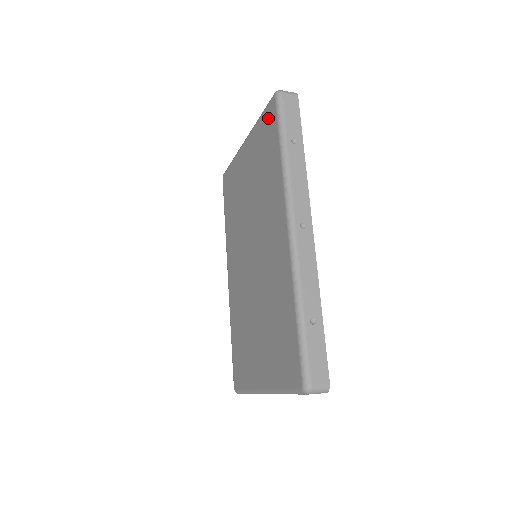
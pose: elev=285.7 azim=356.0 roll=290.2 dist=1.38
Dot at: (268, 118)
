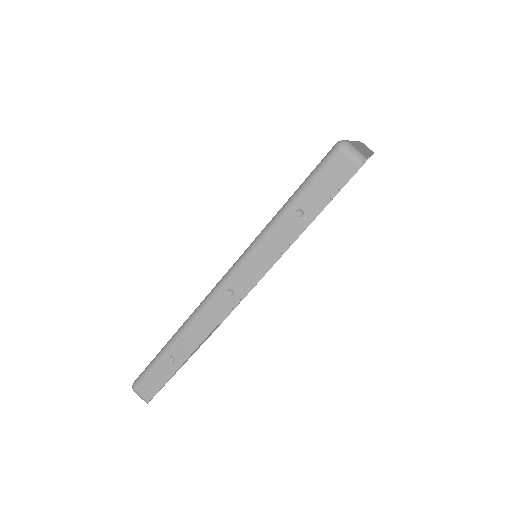
Dot at: occluded
